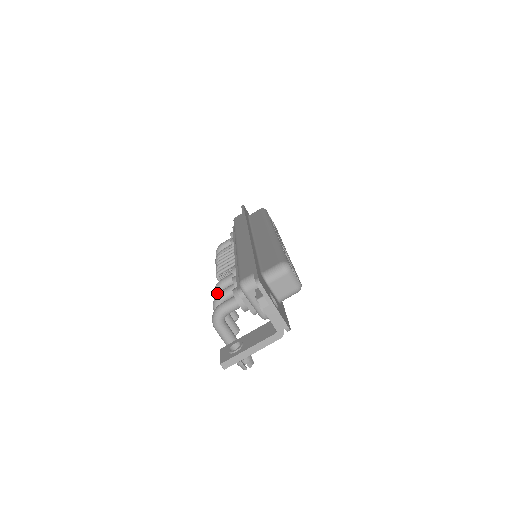
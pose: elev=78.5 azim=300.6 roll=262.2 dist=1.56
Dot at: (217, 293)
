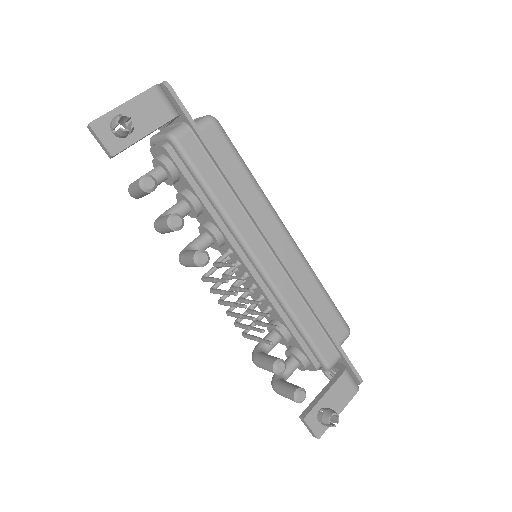
Dot at: (180, 252)
